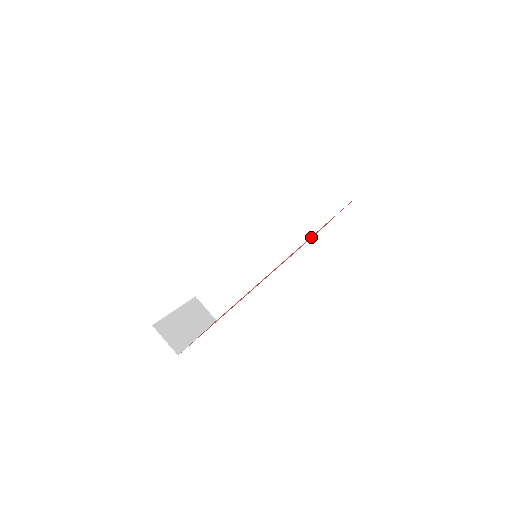
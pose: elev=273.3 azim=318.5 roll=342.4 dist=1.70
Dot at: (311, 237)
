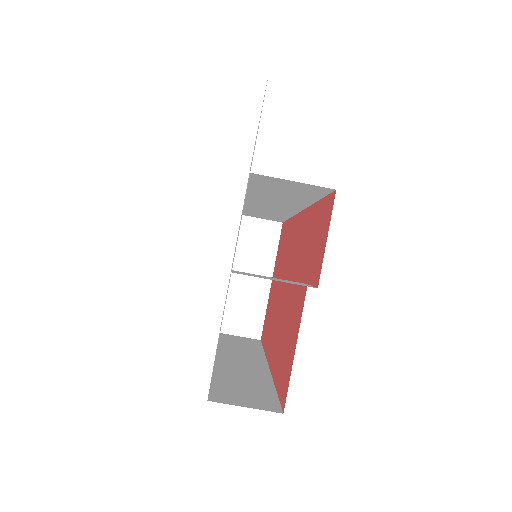
Dot at: (290, 333)
